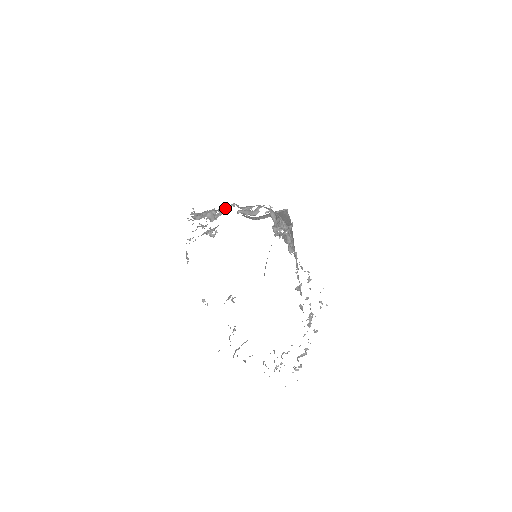
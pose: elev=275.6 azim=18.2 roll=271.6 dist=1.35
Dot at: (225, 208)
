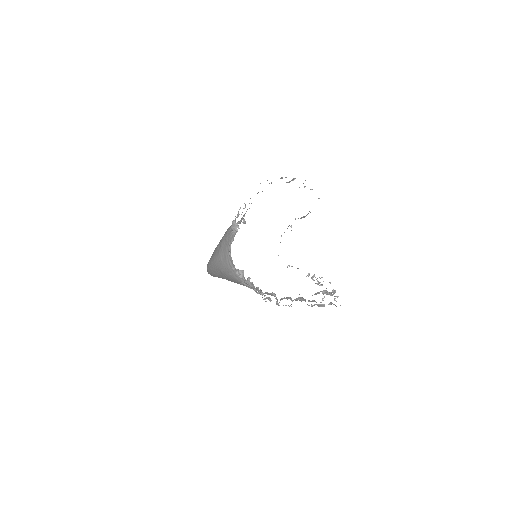
Dot at: occluded
